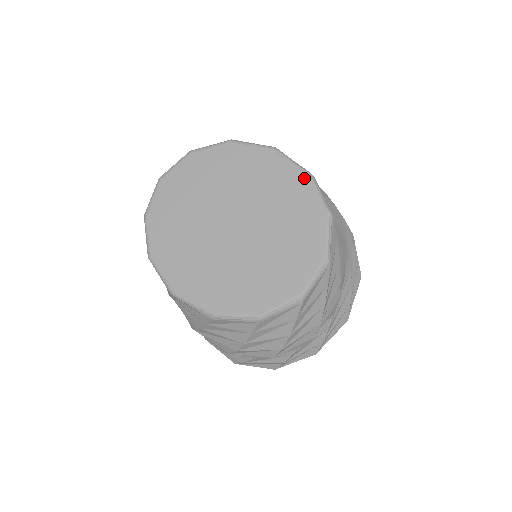
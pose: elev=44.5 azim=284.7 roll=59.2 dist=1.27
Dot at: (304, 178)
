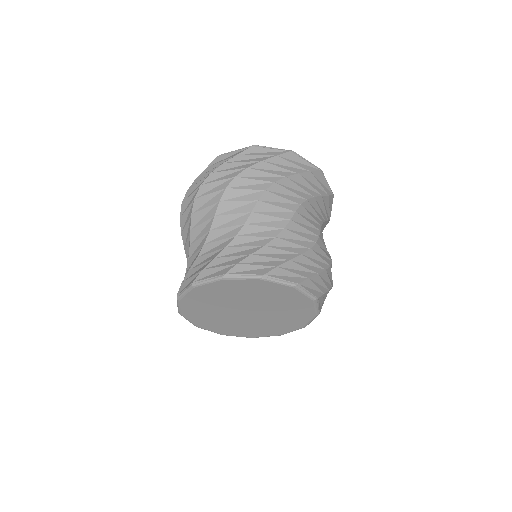
Dot at: (261, 282)
